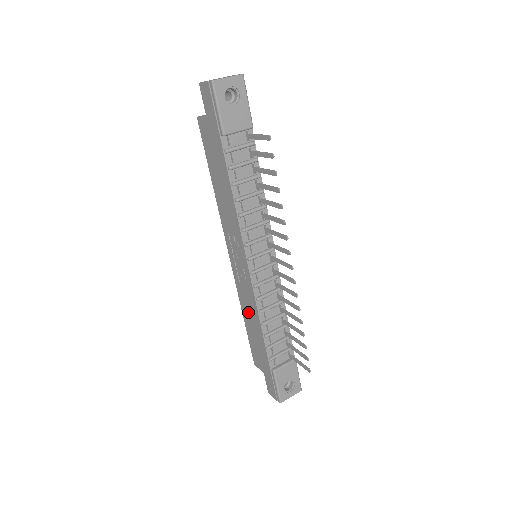
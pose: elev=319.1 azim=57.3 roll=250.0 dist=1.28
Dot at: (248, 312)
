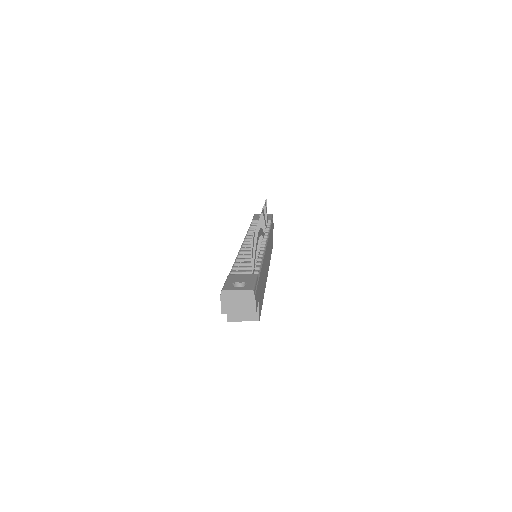
Dot at: occluded
